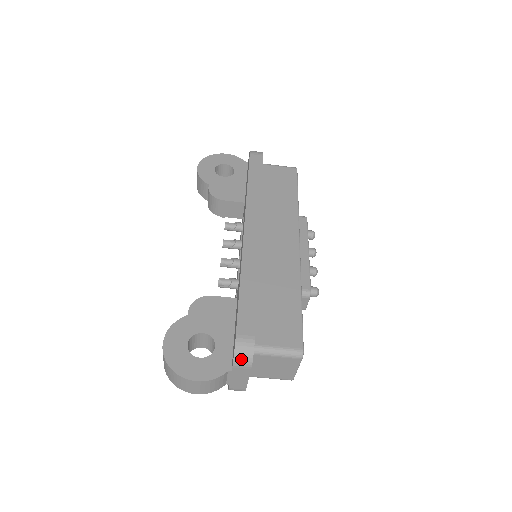
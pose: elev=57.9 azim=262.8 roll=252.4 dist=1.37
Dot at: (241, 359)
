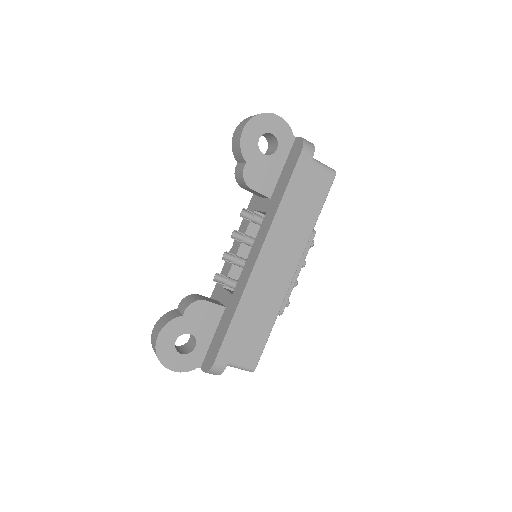
Dot at: (211, 373)
